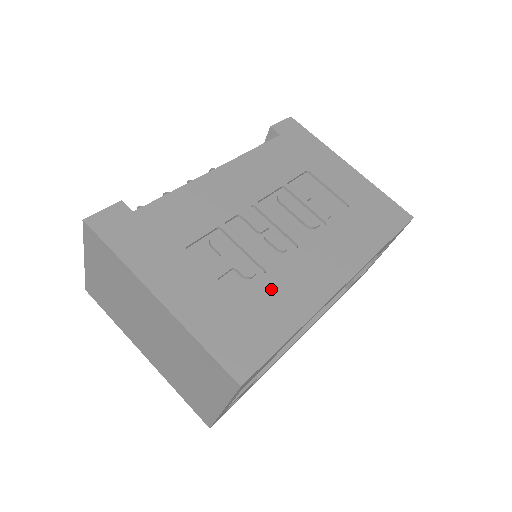
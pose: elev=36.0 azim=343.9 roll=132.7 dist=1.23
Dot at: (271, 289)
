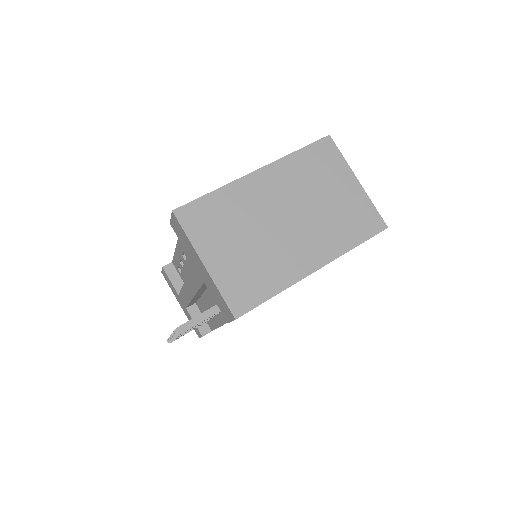
Dot at: occluded
